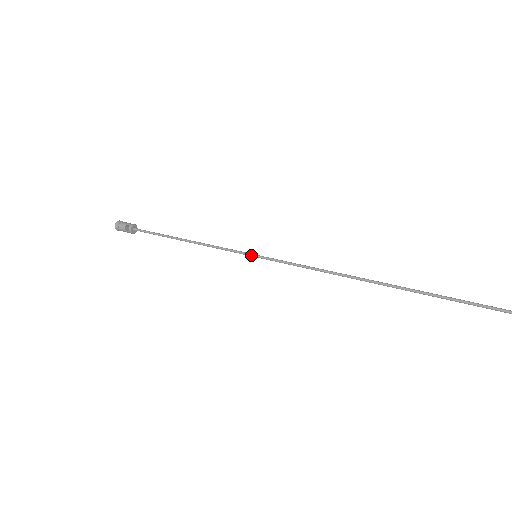
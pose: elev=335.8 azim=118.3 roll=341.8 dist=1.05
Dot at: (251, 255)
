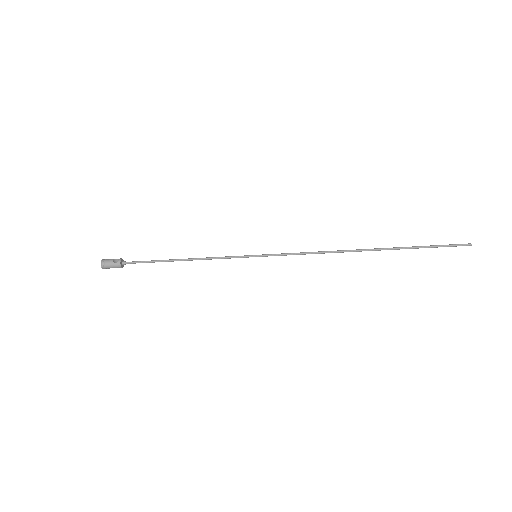
Dot at: (252, 255)
